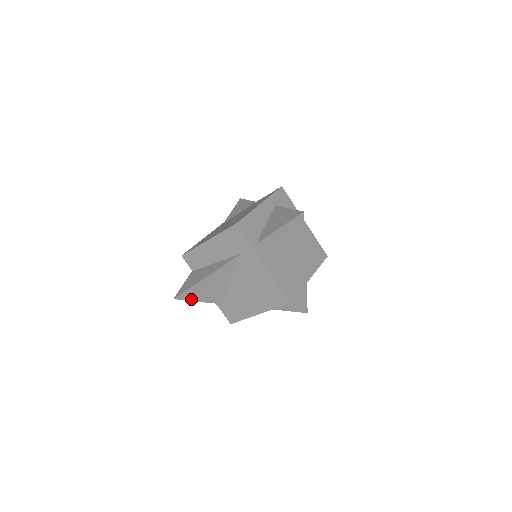
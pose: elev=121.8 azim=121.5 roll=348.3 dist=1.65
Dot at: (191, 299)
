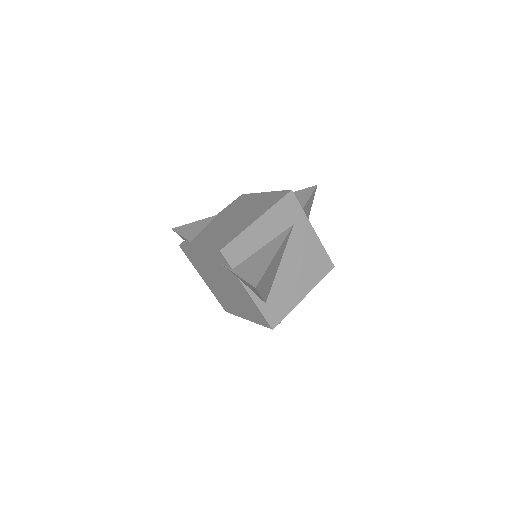
Dot at: (260, 291)
